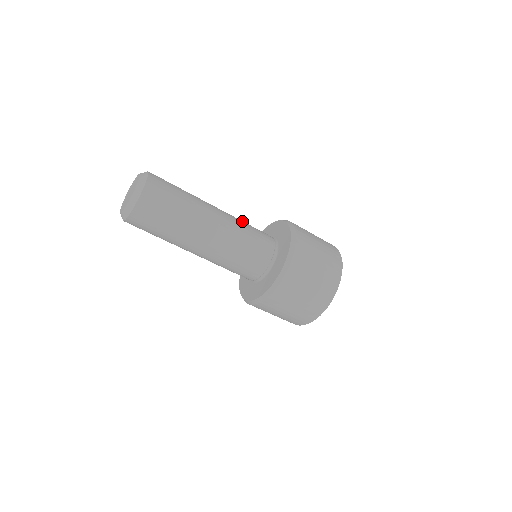
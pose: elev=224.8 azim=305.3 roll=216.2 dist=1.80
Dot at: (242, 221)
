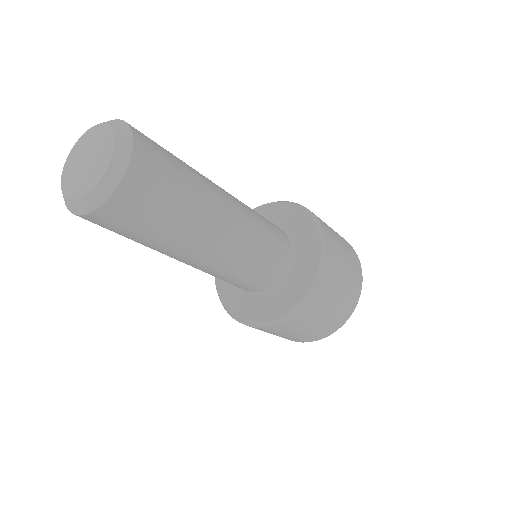
Dot at: occluded
